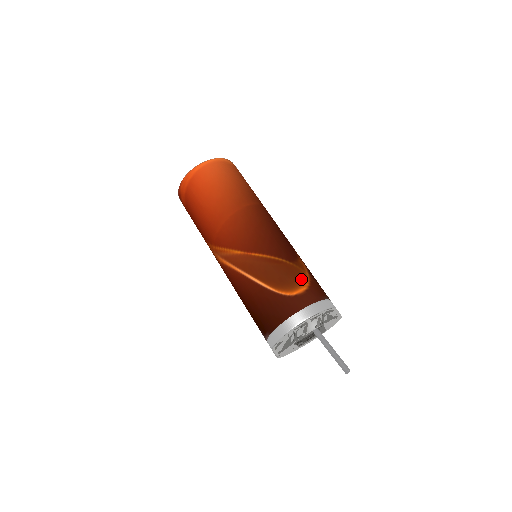
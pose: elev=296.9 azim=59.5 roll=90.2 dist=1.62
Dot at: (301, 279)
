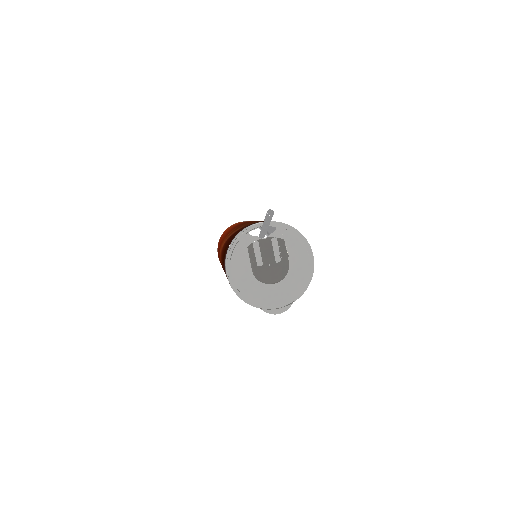
Dot at: occluded
